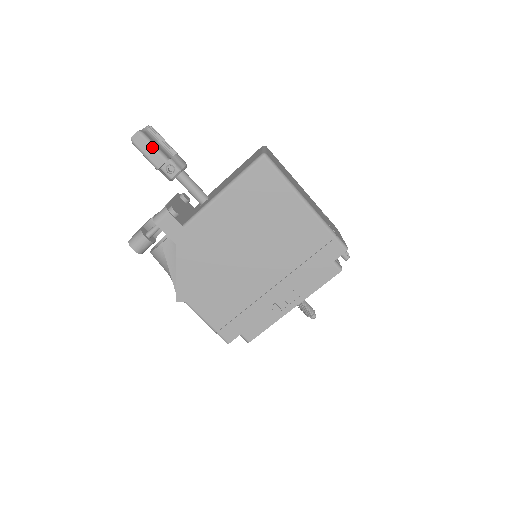
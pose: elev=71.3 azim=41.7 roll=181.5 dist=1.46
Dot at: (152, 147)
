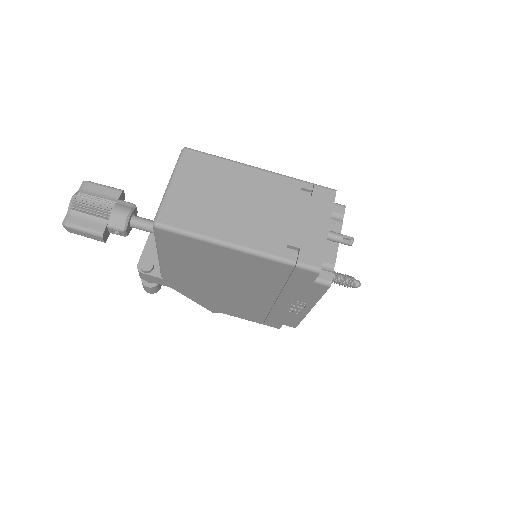
Dot at: (82, 232)
